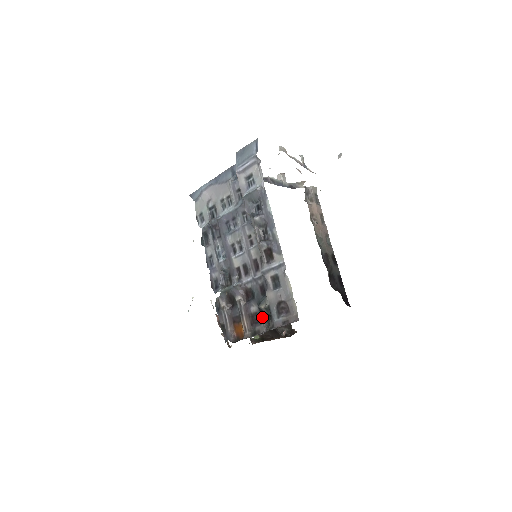
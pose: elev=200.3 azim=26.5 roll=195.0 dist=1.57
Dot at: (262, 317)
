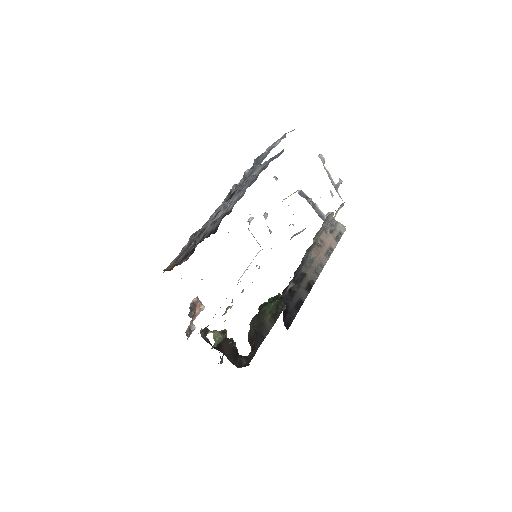
Dot at: (191, 250)
